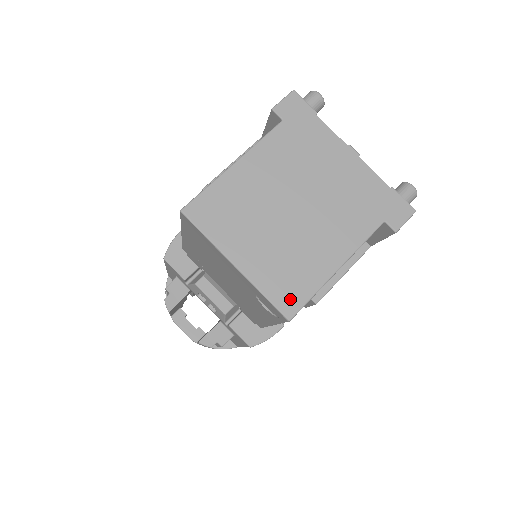
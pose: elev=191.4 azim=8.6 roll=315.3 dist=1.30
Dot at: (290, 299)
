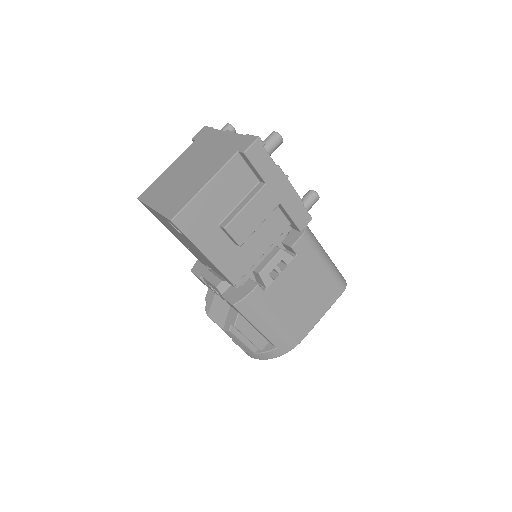
Dot at: (174, 210)
